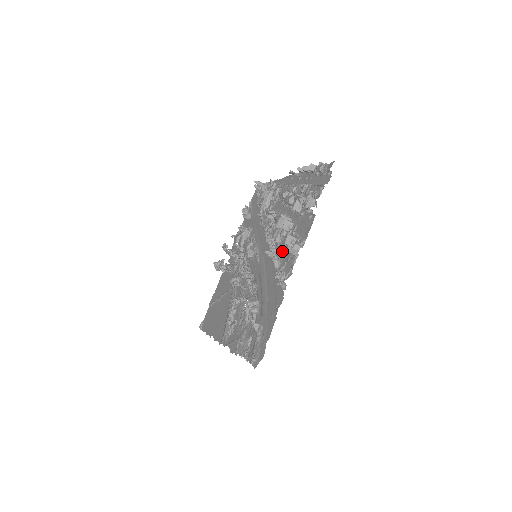
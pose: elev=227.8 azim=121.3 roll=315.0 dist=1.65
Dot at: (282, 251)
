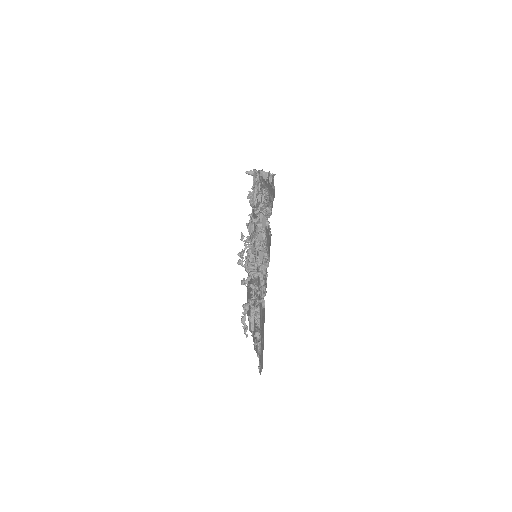
Dot at: occluded
